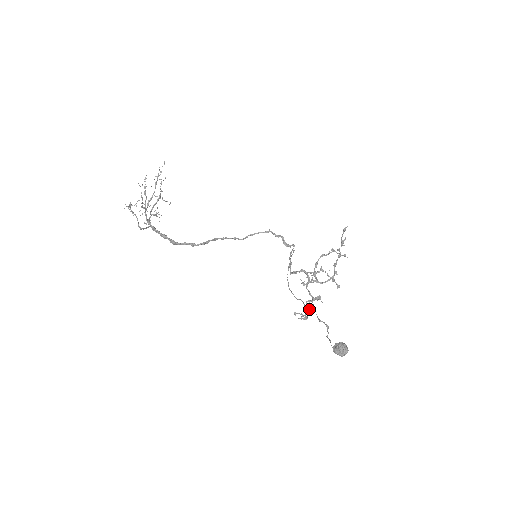
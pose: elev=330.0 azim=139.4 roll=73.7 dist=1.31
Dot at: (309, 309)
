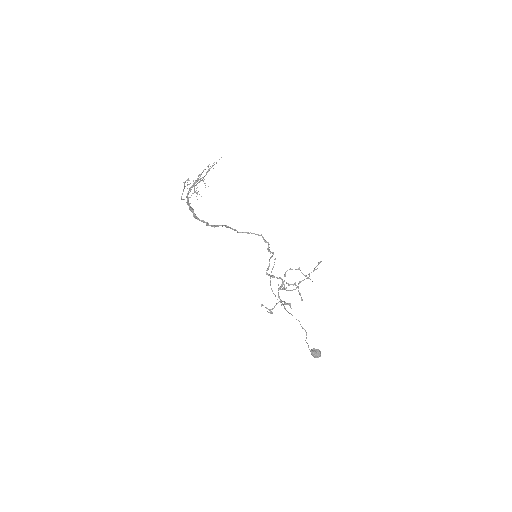
Dot at: (292, 315)
